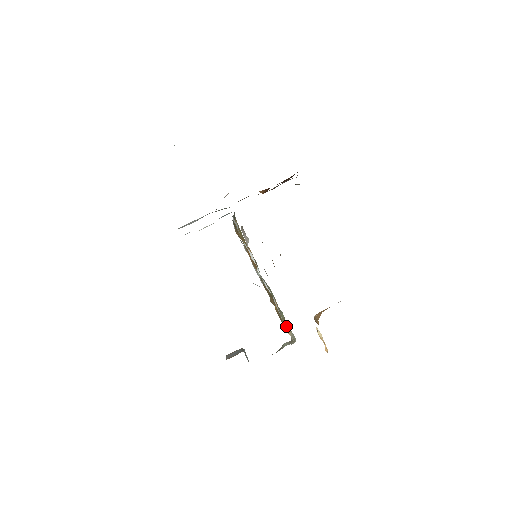
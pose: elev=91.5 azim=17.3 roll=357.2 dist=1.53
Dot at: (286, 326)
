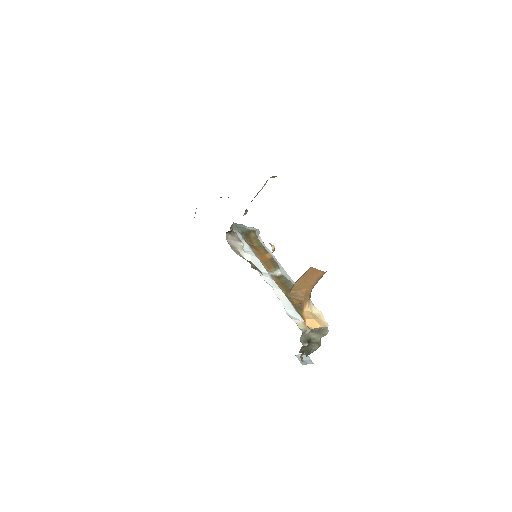
Dot at: (297, 315)
